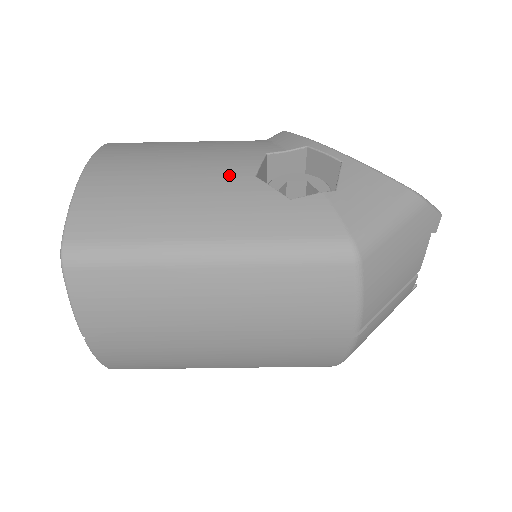
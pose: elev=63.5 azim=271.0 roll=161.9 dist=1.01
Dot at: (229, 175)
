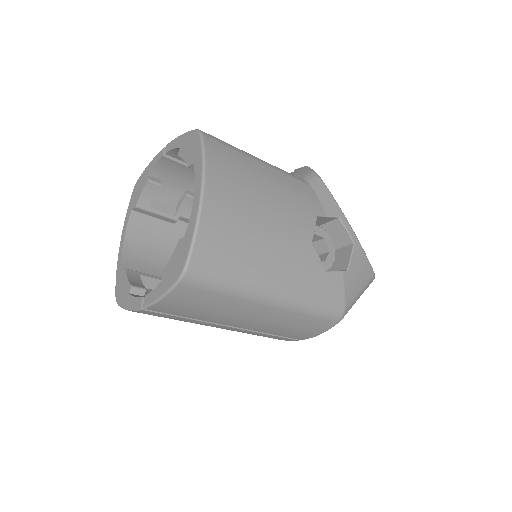
Dot at: (298, 236)
